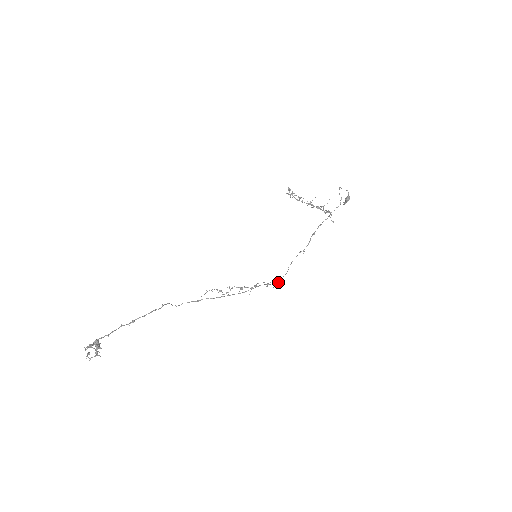
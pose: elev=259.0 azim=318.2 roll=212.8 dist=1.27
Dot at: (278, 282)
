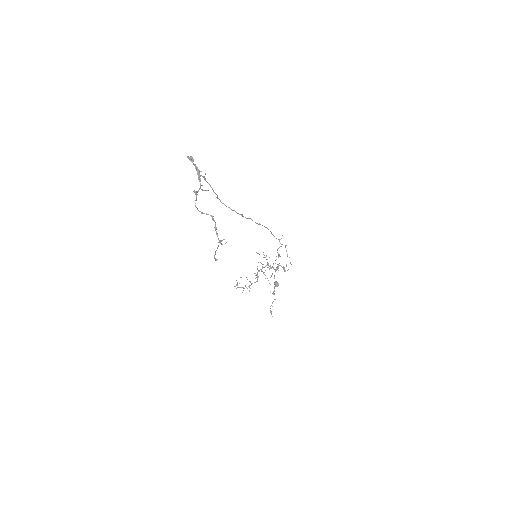
Dot at: (285, 245)
